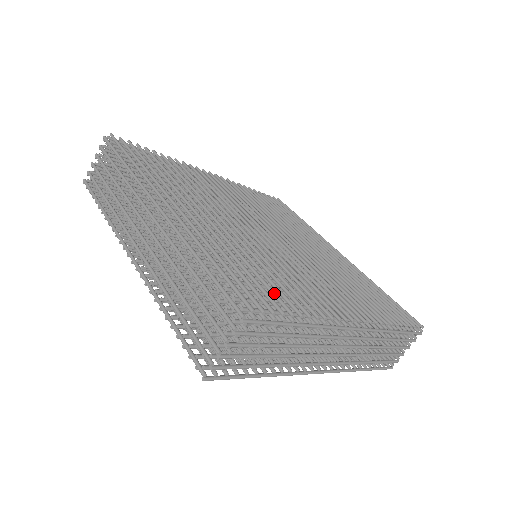
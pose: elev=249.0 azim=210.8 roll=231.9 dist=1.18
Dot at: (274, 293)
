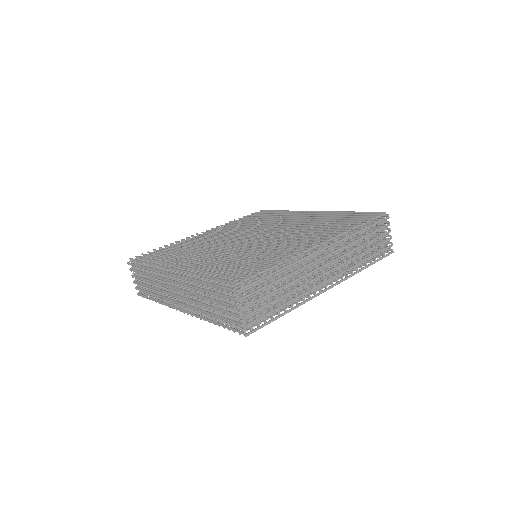
Dot at: (251, 267)
